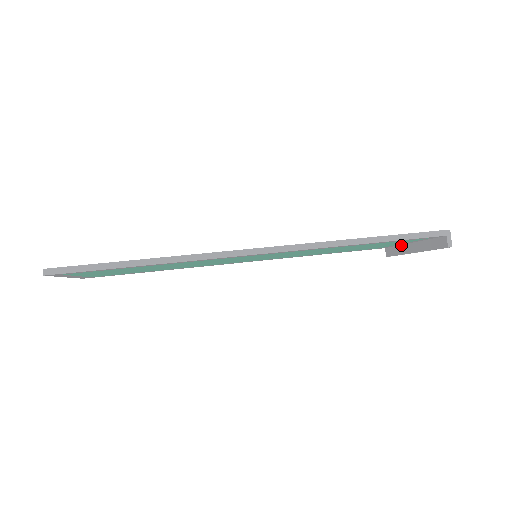
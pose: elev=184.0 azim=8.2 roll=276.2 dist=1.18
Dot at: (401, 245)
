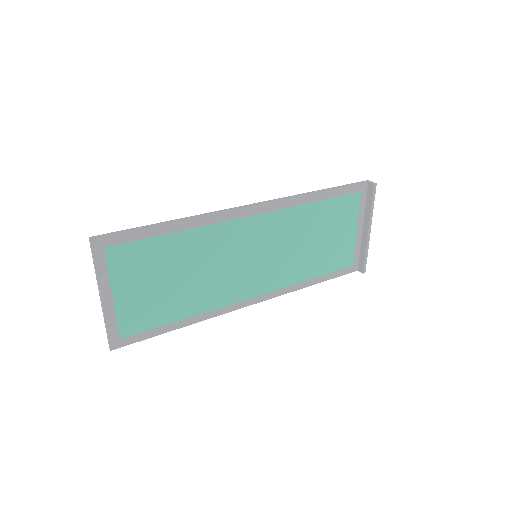
Dot at: (361, 244)
